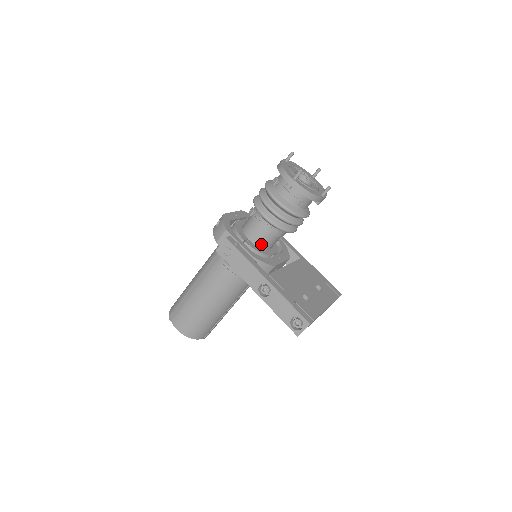
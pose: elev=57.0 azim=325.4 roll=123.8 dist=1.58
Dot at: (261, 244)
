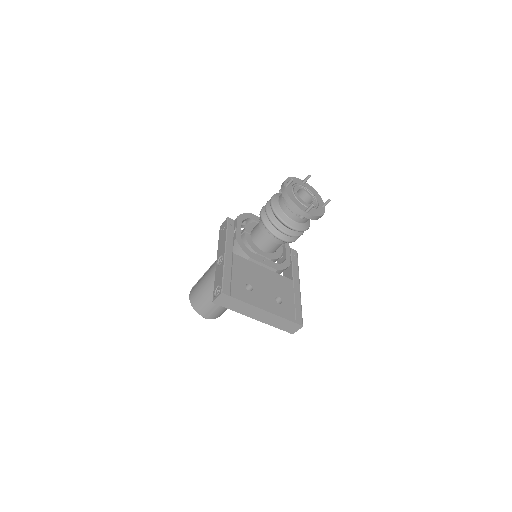
Dot at: (256, 240)
